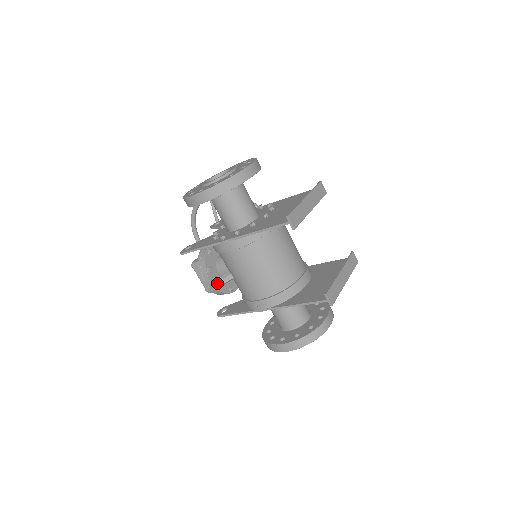
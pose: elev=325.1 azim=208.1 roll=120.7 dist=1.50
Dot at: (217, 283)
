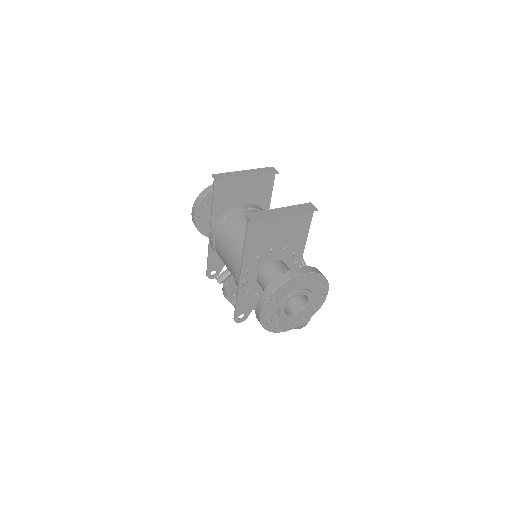
Dot at: (216, 278)
